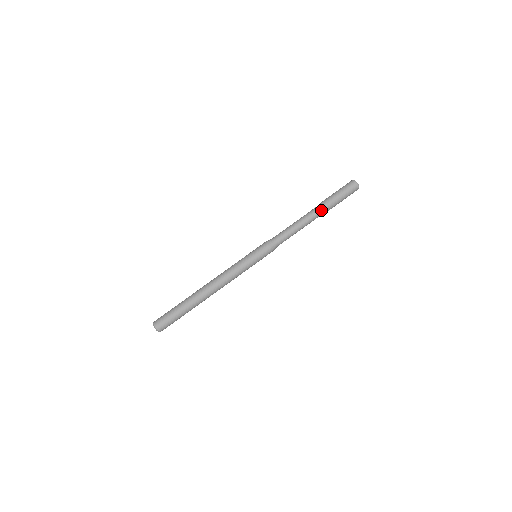
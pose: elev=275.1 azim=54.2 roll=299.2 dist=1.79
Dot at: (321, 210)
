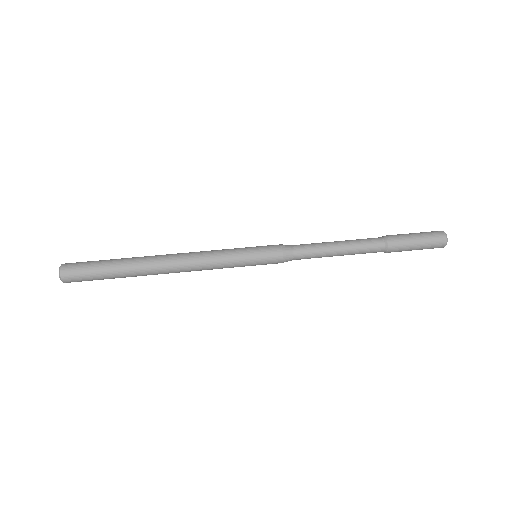
Dot at: (378, 240)
